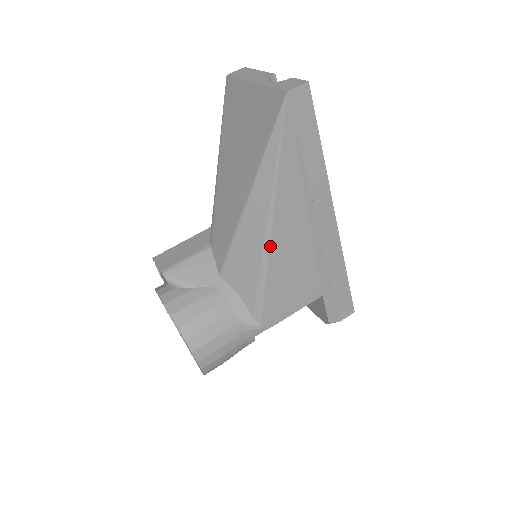
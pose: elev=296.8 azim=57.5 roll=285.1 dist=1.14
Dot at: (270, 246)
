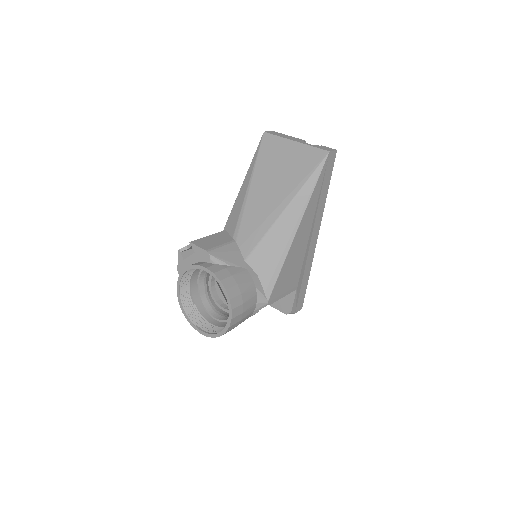
Dot at: (292, 243)
